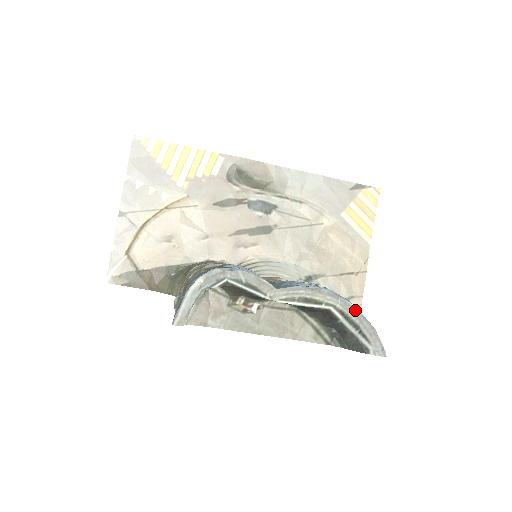
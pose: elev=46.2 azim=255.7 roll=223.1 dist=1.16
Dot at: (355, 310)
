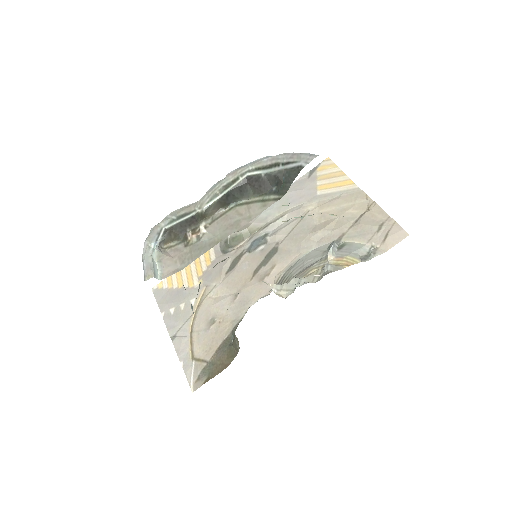
Dot at: (265, 158)
